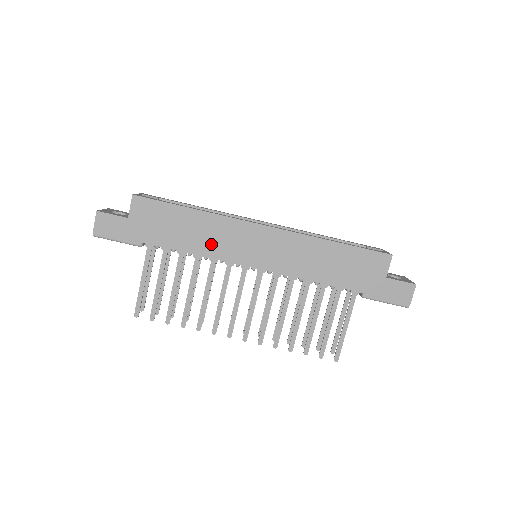
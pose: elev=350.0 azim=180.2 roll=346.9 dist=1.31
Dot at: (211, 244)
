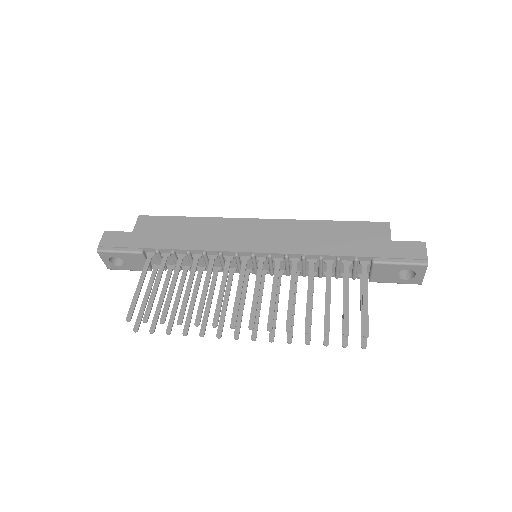
Dot at: (209, 240)
